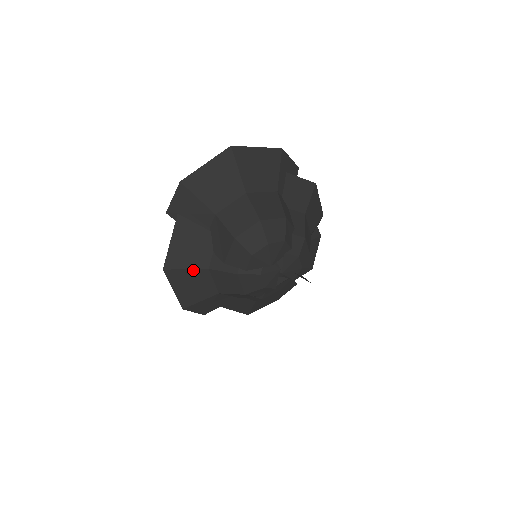
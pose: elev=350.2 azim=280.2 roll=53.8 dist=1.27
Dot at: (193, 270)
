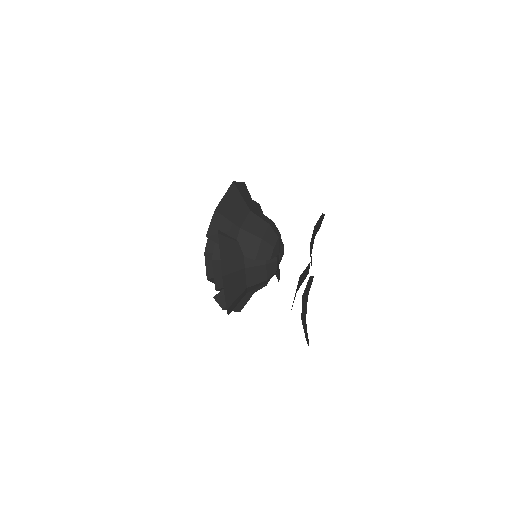
Dot at: (237, 272)
